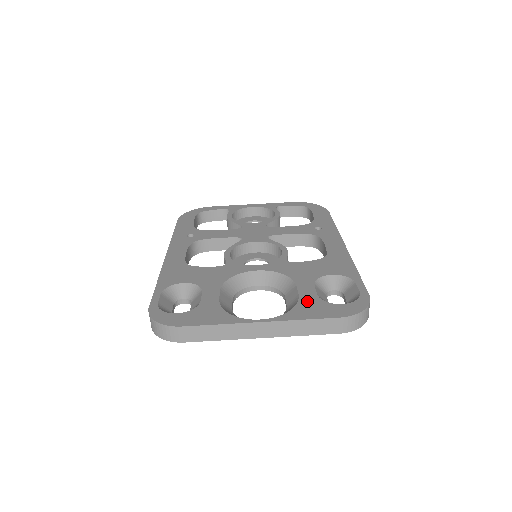
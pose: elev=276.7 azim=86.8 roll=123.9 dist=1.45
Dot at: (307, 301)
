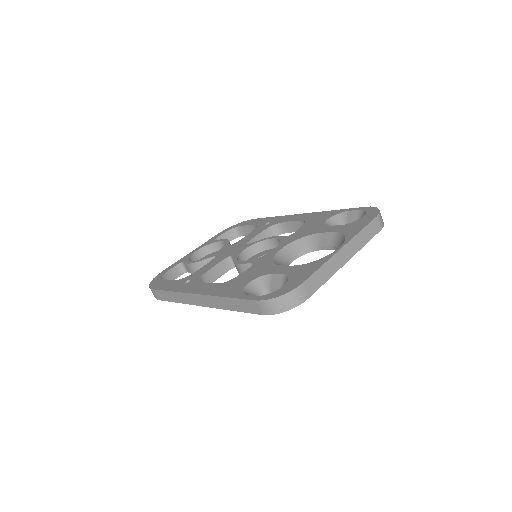
Dot at: (344, 229)
